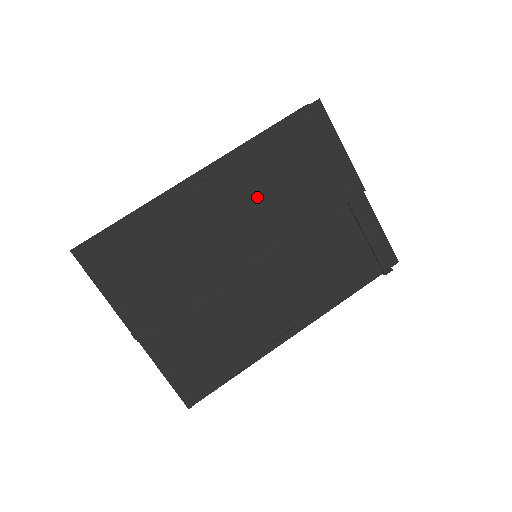
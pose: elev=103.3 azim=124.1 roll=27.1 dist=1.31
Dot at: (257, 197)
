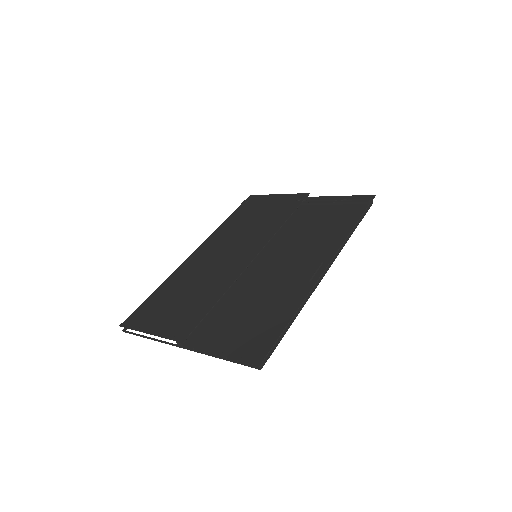
Dot at: (237, 237)
